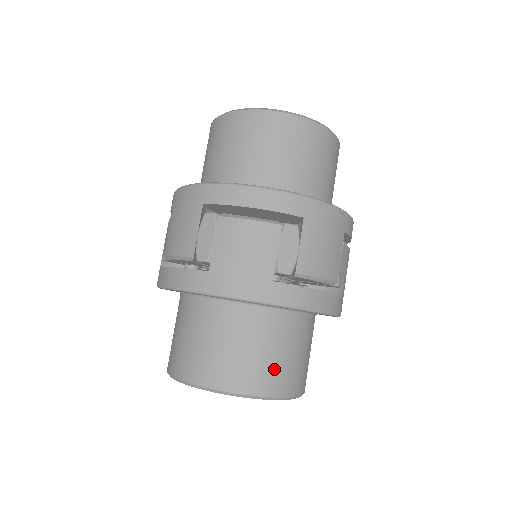
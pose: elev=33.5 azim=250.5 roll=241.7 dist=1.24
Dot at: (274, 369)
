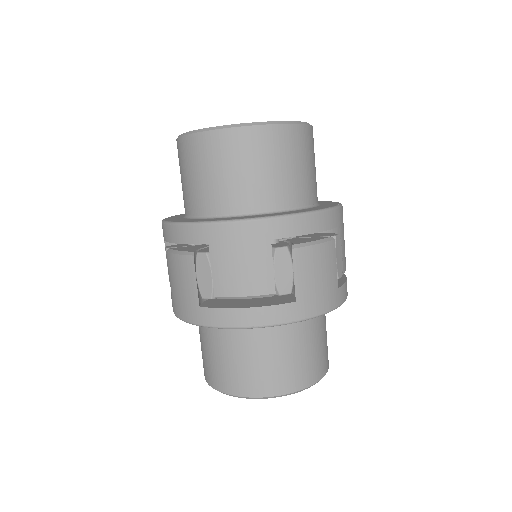
Dot at: (242, 374)
